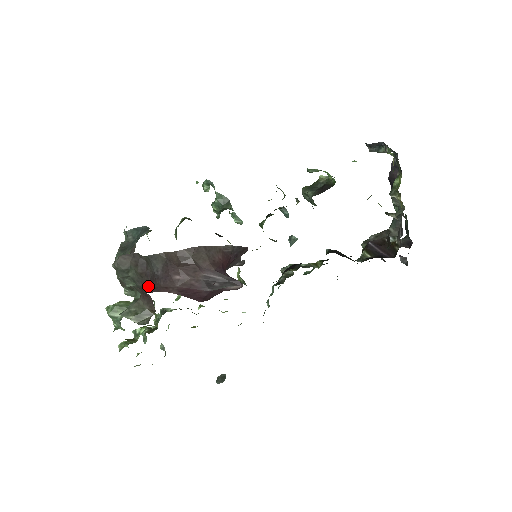
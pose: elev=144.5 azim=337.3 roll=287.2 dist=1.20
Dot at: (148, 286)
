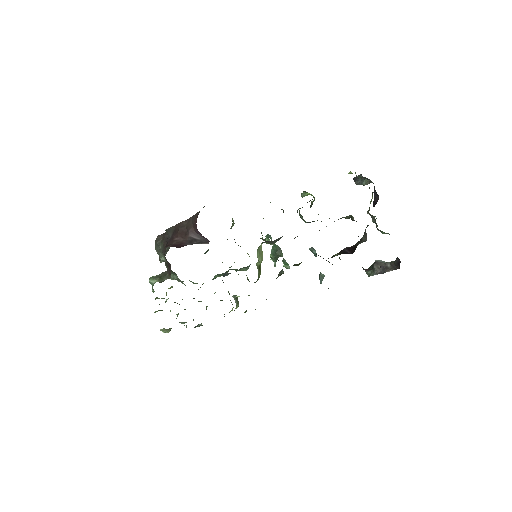
Dot at: (165, 251)
